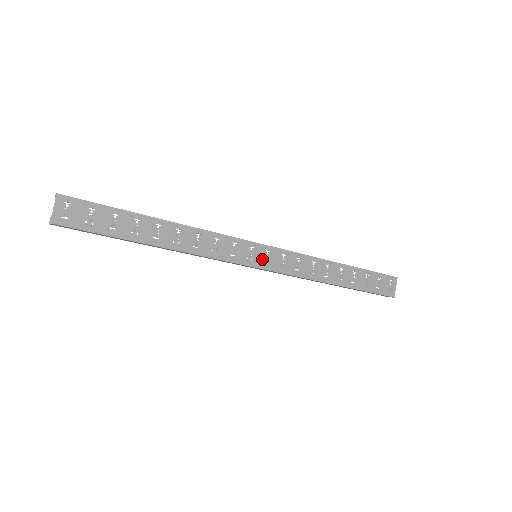
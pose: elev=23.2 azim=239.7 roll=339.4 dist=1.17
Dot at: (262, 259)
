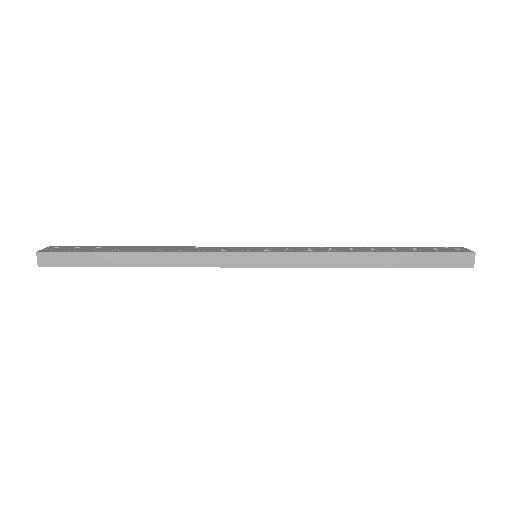
Dot at: (261, 250)
